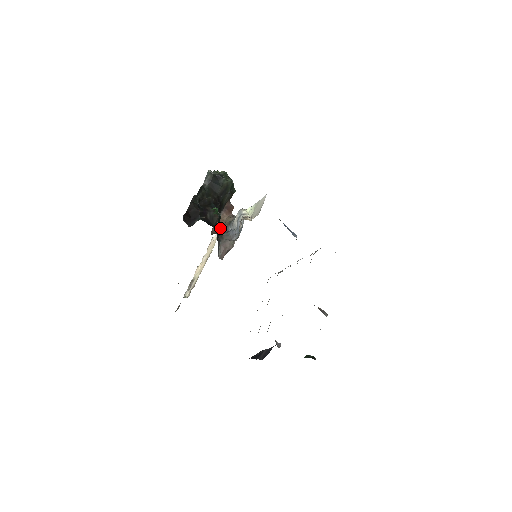
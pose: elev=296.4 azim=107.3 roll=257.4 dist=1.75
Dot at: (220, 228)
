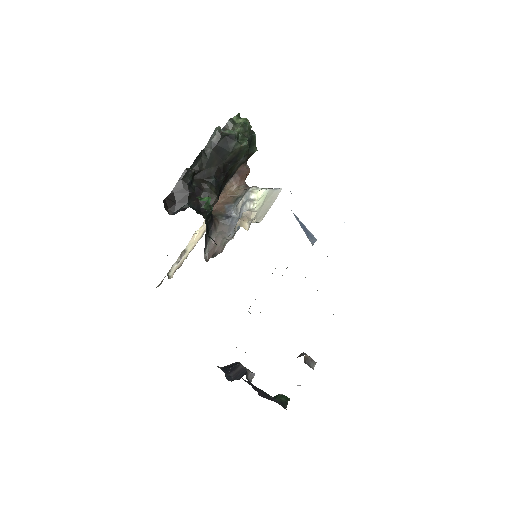
Dot at: (221, 205)
